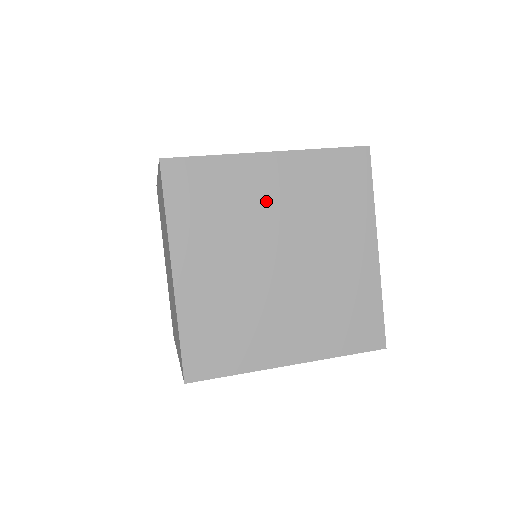
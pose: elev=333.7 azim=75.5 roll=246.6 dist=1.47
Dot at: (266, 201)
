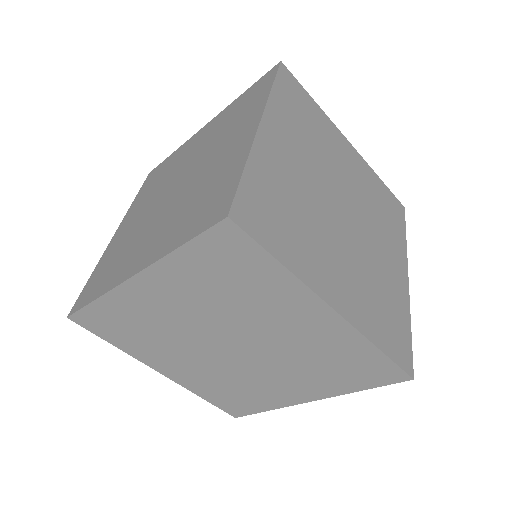
Dot at: (188, 155)
